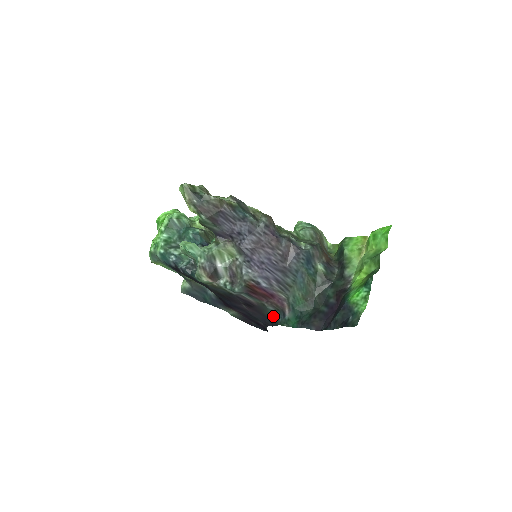
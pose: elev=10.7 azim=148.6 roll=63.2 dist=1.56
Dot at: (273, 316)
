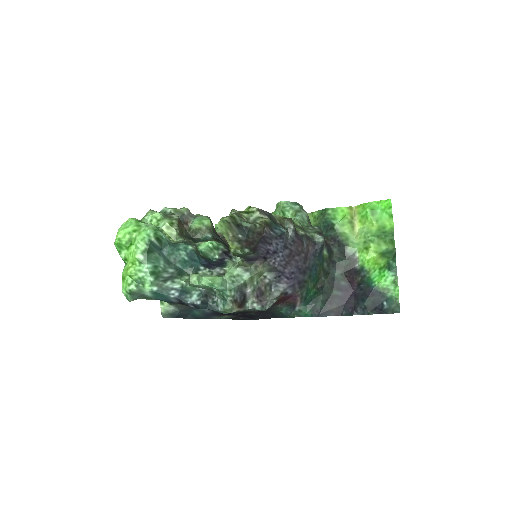
Dot at: (280, 311)
